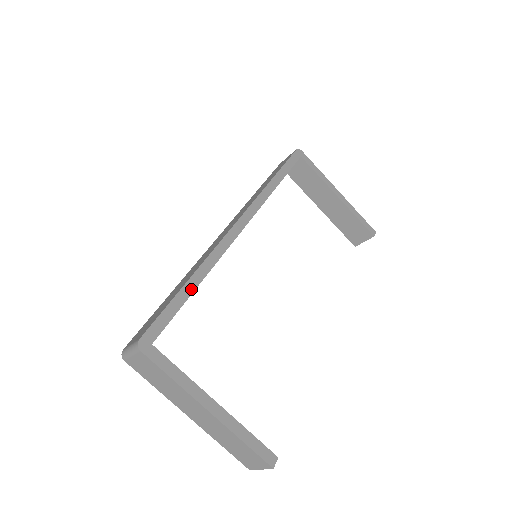
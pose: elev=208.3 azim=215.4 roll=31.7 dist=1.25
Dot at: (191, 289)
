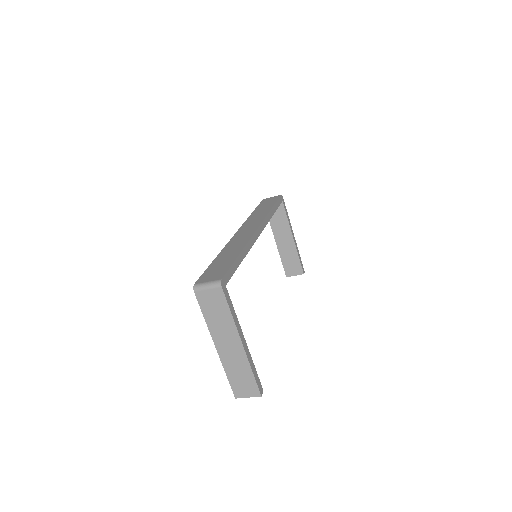
Dot at: (241, 260)
